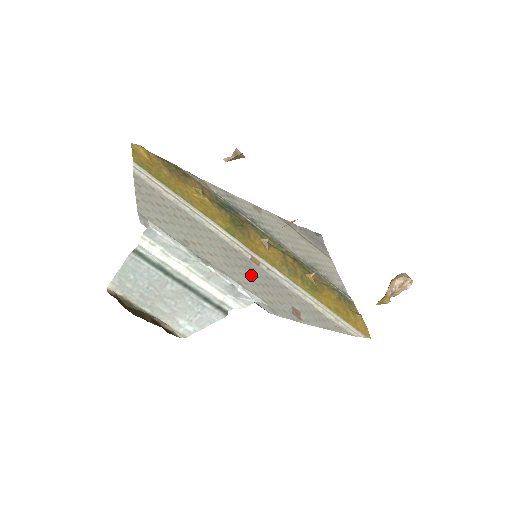
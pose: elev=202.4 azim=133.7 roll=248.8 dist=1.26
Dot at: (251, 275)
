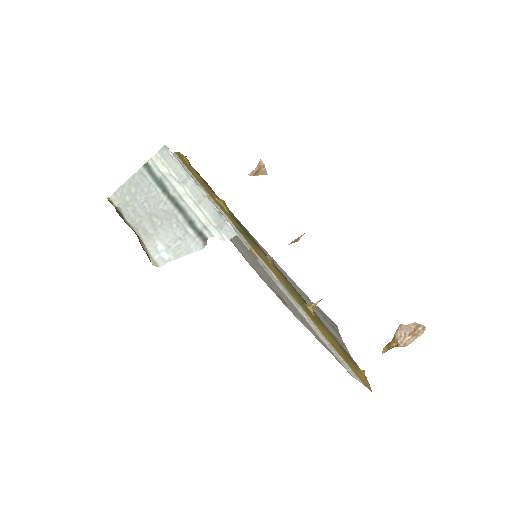
Dot at: (244, 250)
